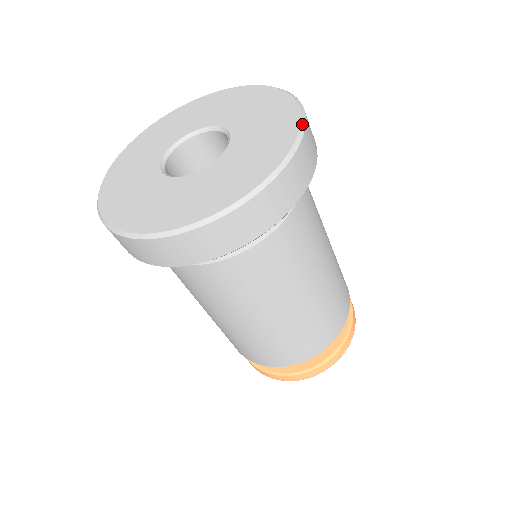
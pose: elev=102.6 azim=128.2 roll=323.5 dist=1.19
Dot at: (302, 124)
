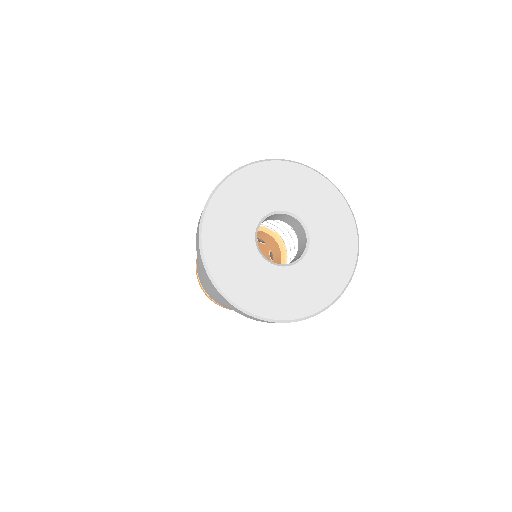
Dot at: (354, 217)
